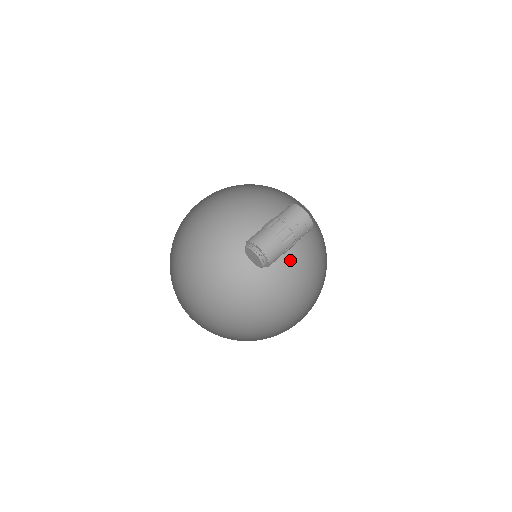
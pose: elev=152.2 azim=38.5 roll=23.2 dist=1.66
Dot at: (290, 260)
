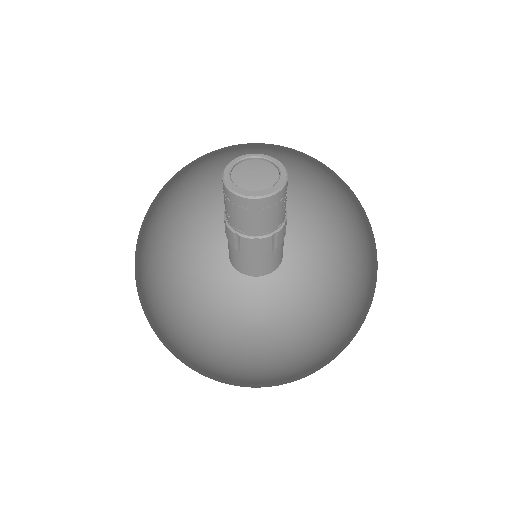
Dot at: (231, 147)
